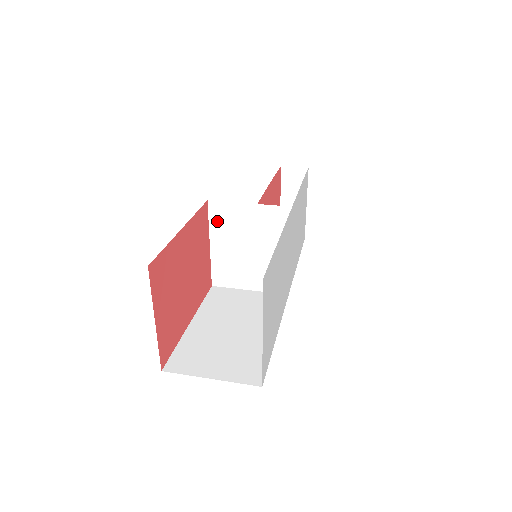
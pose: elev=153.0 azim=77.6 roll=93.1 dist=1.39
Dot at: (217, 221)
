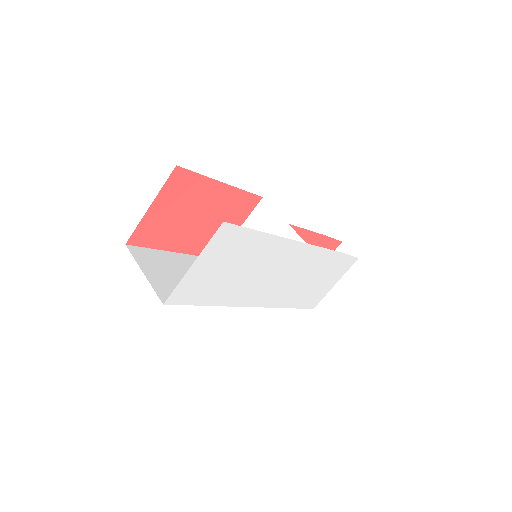
Dot at: (256, 216)
